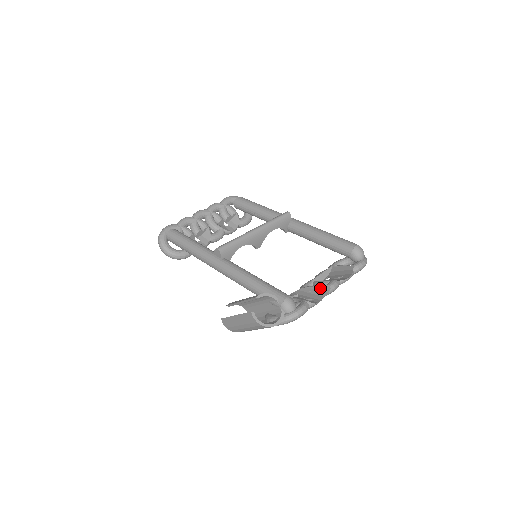
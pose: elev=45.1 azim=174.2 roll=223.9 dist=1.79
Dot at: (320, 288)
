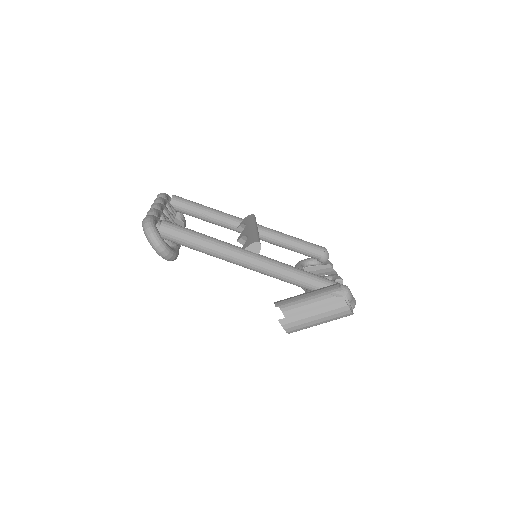
Dot at: occluded
